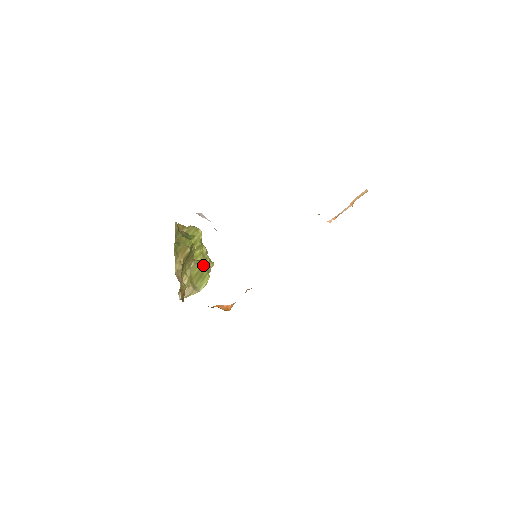
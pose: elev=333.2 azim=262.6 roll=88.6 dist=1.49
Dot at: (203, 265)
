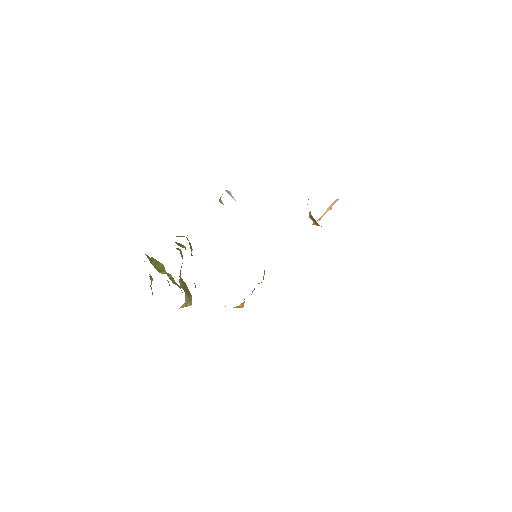
Dot at: occluded
